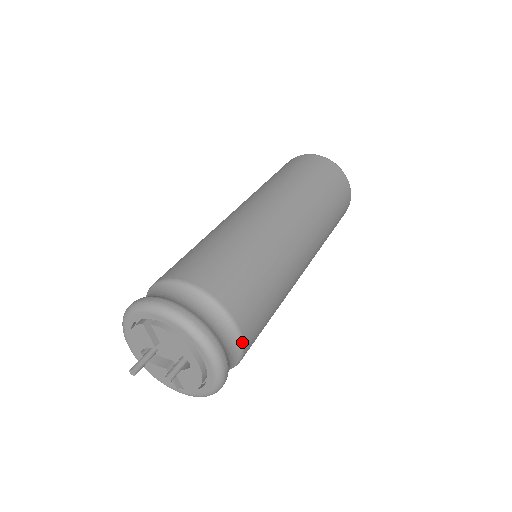
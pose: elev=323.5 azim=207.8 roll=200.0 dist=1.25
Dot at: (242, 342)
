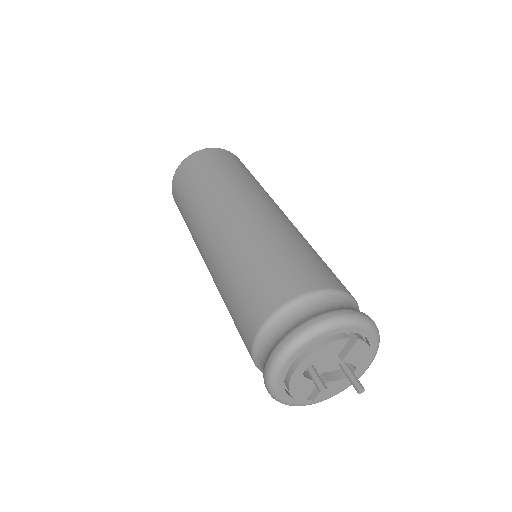
Dot at: occluded
